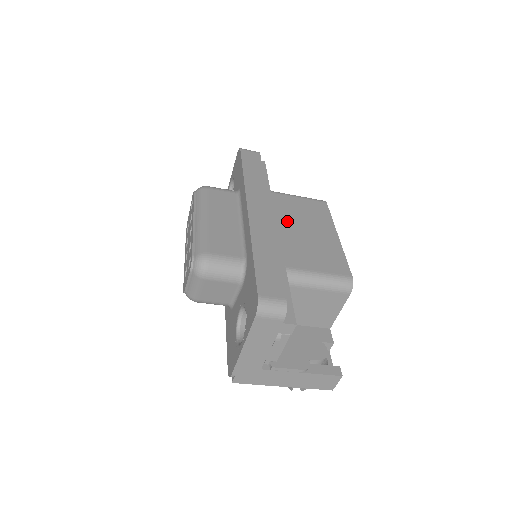
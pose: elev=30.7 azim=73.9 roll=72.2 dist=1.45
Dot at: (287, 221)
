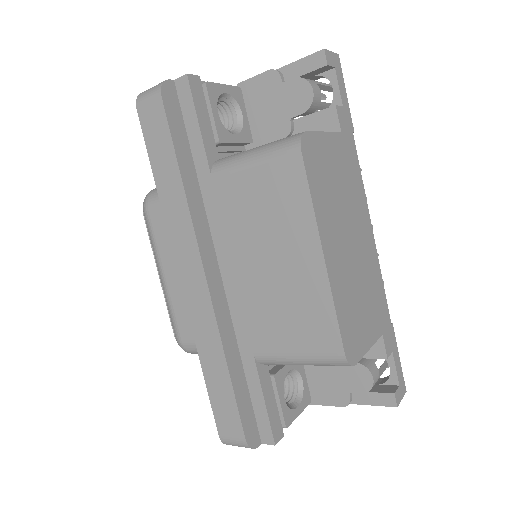
Dot at: (243, 250)
